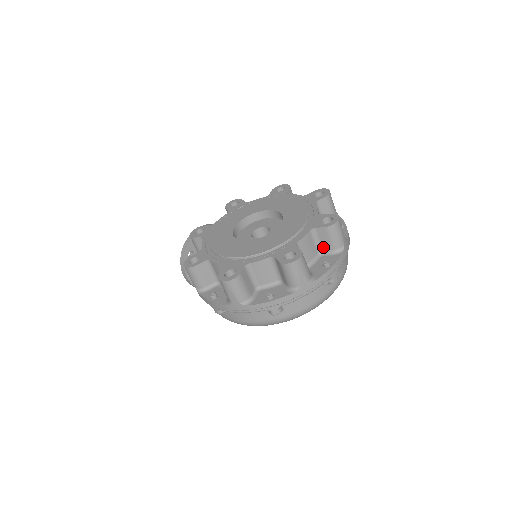
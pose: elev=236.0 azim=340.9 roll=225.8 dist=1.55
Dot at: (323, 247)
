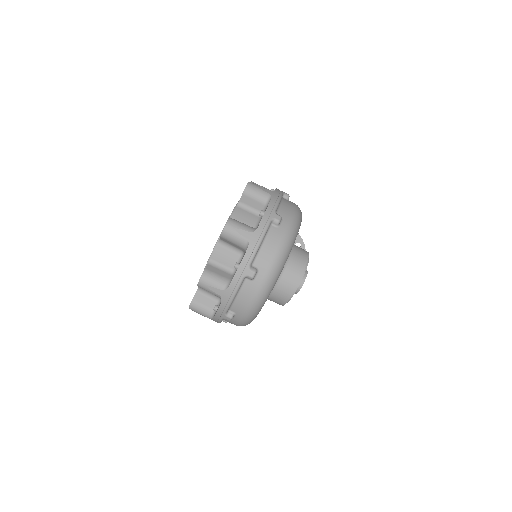
Dot at: (239, 248)
